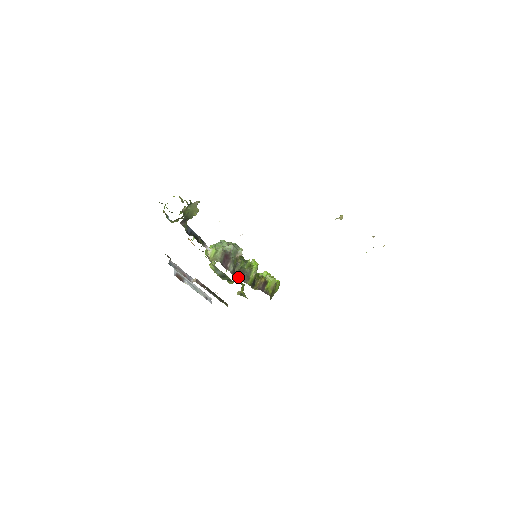
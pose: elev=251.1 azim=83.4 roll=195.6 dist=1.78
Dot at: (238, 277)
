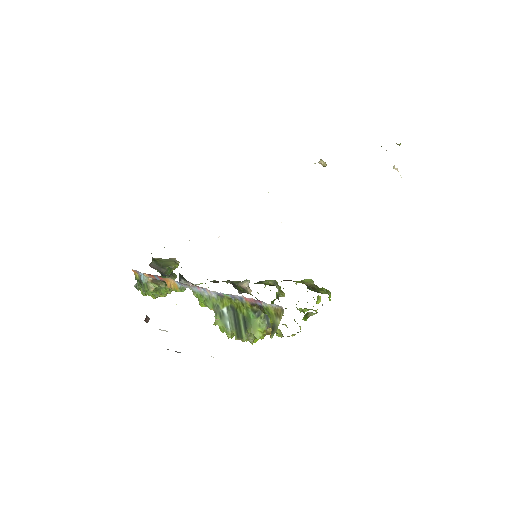
Dot at: occluded
